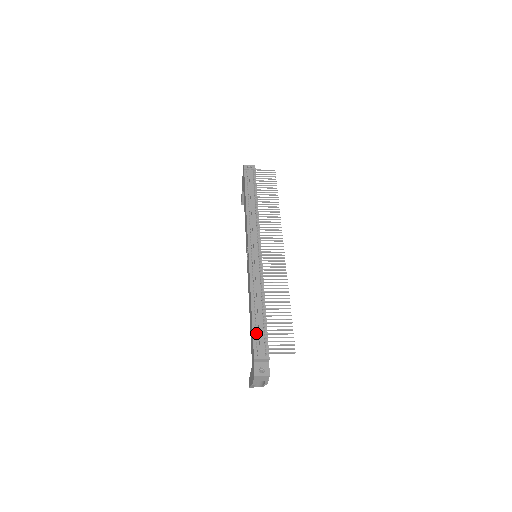
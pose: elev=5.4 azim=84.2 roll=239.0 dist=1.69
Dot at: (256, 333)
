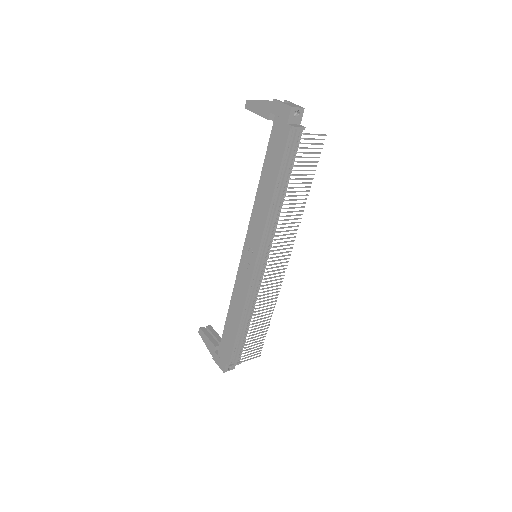
Dot at: (236, 346)
